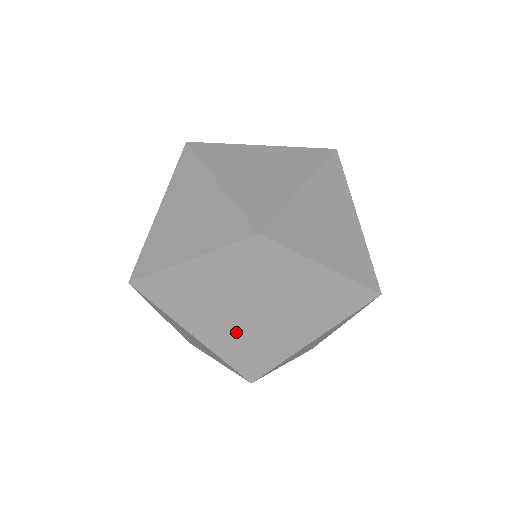
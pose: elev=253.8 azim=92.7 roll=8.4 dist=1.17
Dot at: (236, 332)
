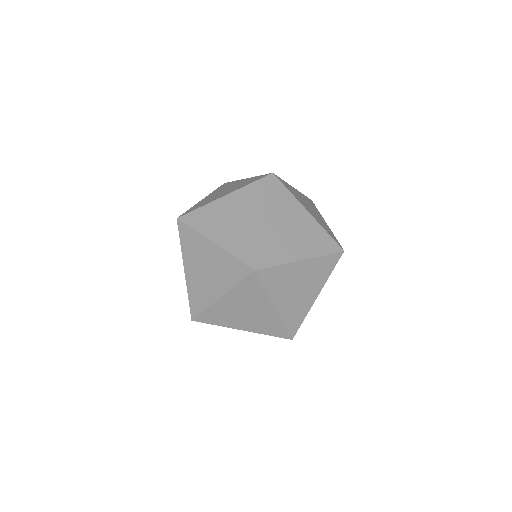
Dot at: (249, 234)
